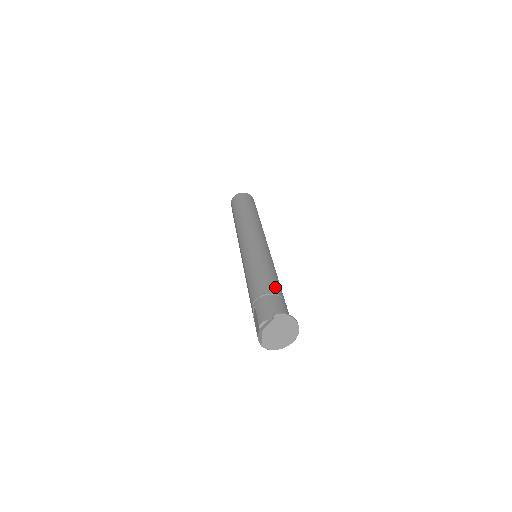
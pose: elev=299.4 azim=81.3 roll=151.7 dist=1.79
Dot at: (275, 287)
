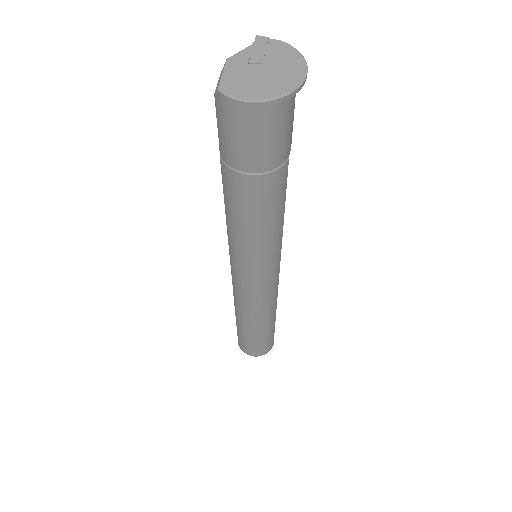
Dot at: occluded
